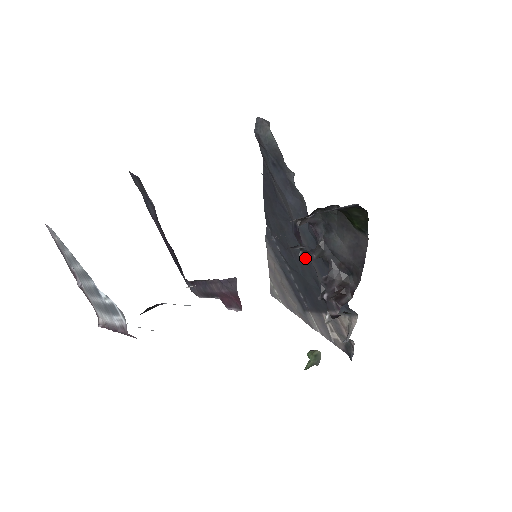
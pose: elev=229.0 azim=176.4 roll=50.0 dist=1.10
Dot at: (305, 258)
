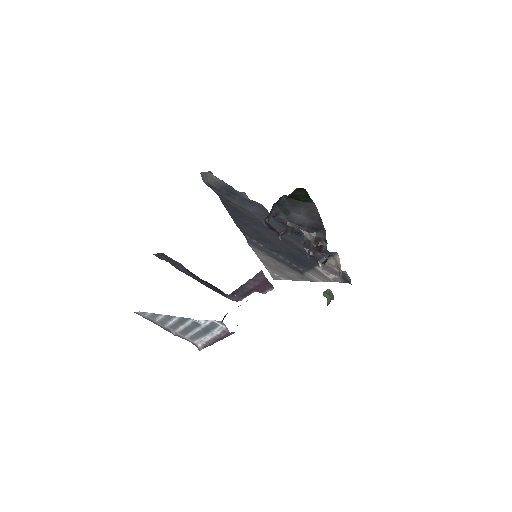
Dot at: (282, 240)
